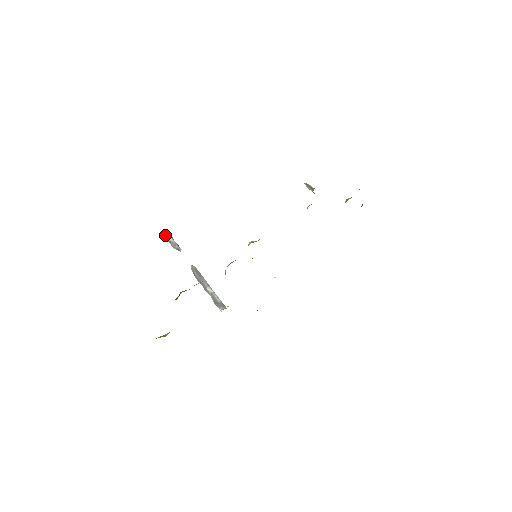
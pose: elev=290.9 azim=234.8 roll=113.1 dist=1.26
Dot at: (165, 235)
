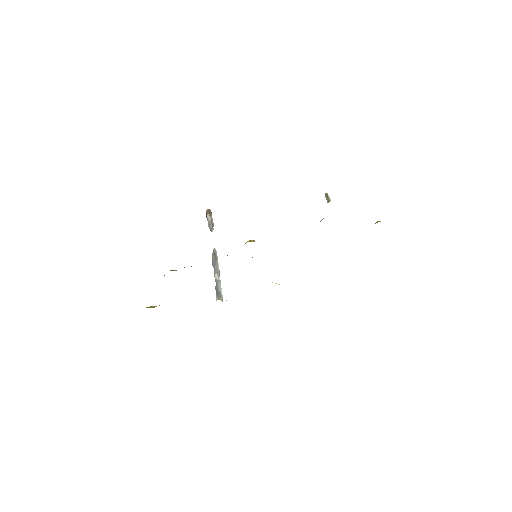
Dot at: (206, 212)
